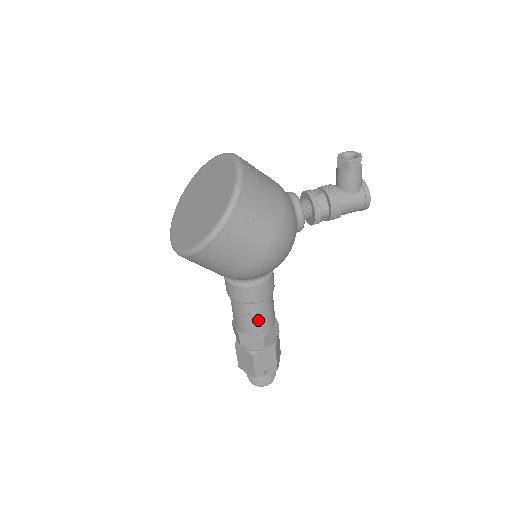
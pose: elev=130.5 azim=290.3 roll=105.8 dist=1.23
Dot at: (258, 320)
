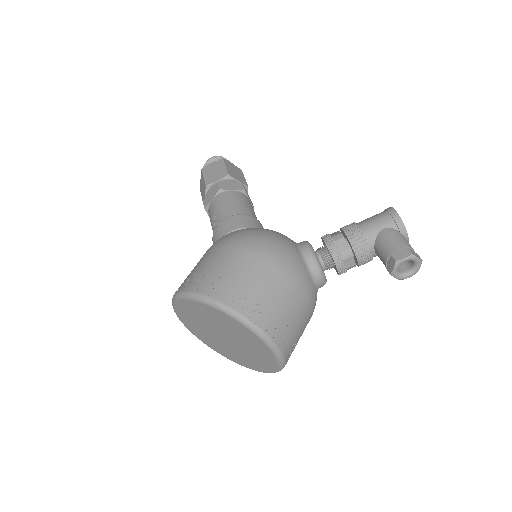
Dot at: occluded
